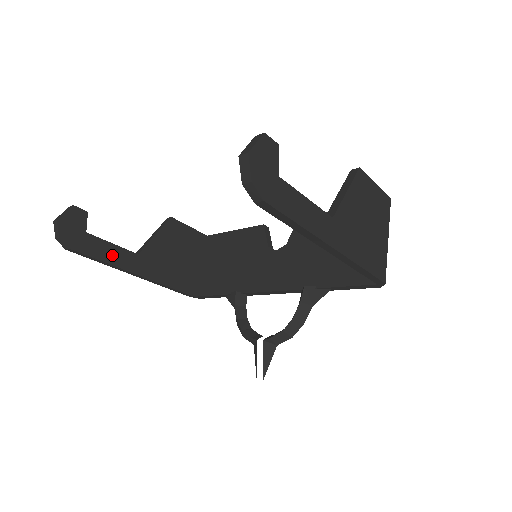
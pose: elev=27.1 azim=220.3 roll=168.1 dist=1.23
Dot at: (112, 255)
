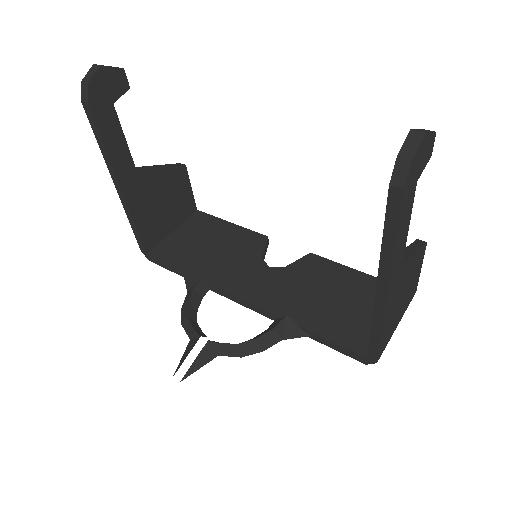
Dot at: (116, 148)
